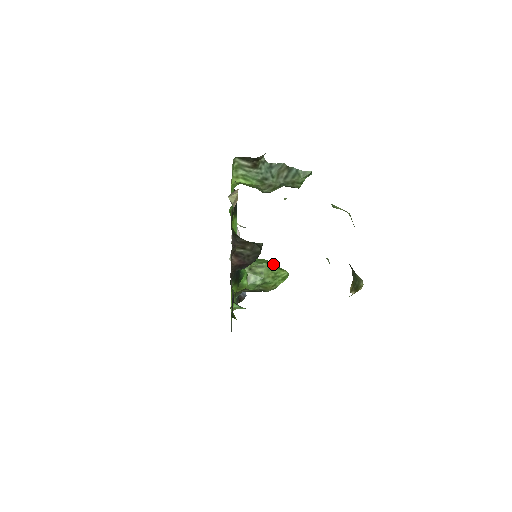
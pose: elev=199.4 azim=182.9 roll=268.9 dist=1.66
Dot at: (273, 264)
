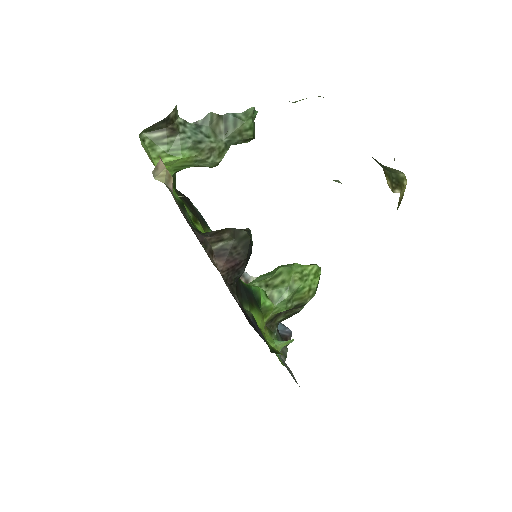
Dot at: (291, 264)
